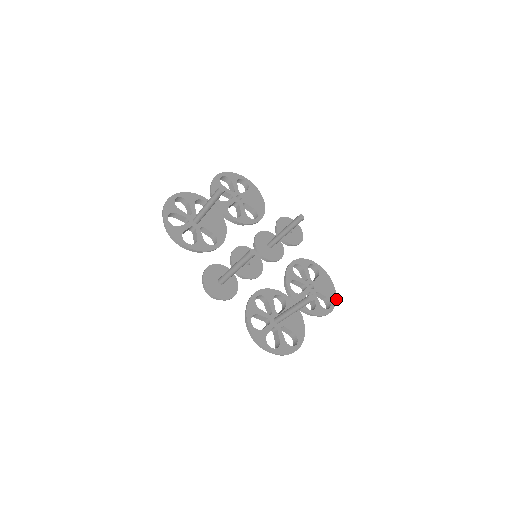
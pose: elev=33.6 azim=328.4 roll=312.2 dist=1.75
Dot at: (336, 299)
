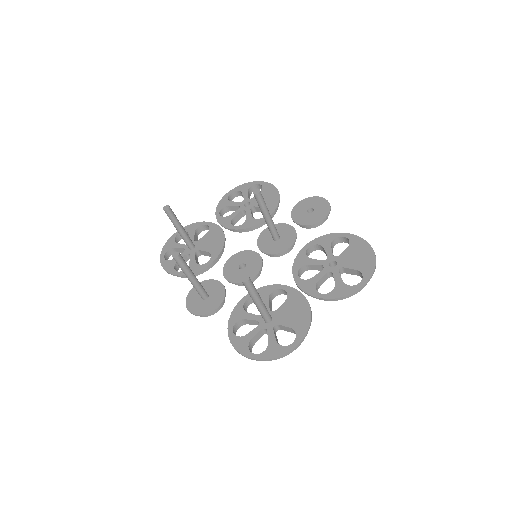
Dot at: (374, 267)
